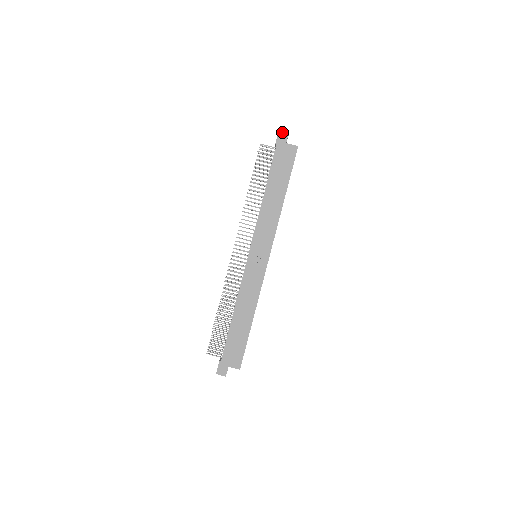
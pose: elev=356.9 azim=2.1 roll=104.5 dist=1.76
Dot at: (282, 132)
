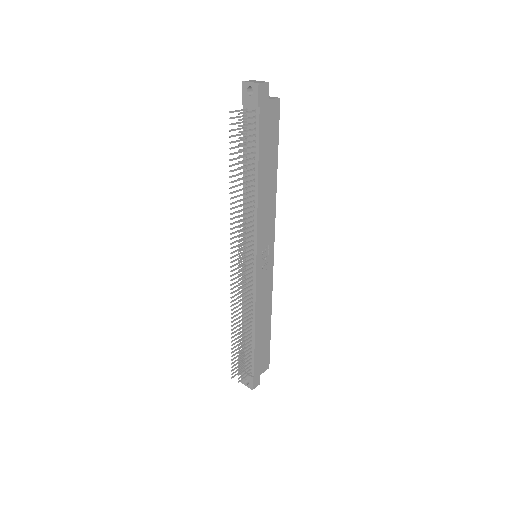
Dot at: (262, 85)
